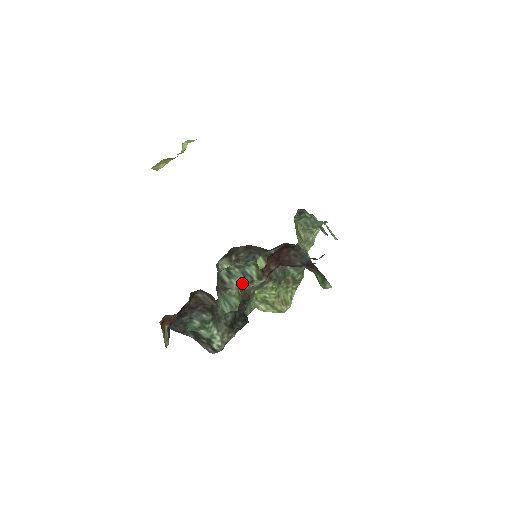
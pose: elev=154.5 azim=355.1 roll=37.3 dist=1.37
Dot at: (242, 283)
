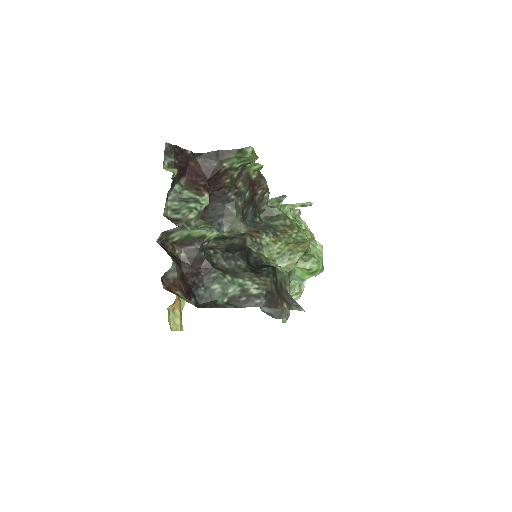
Dot at: (190, 206)
